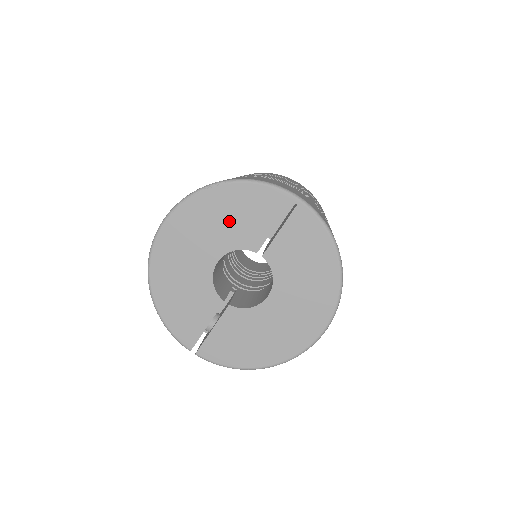
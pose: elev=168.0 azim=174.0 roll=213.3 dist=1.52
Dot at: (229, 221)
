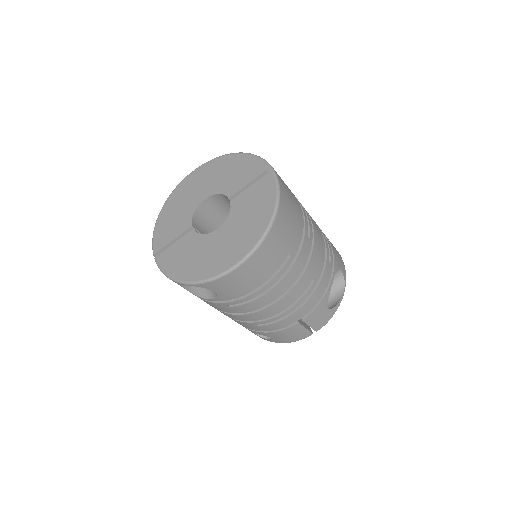
Dot at: (226, 175)
